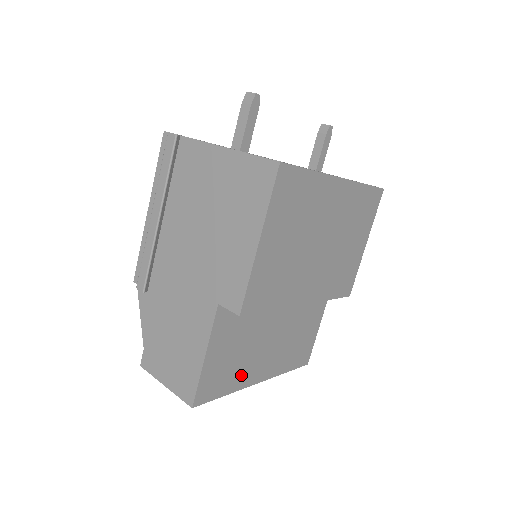
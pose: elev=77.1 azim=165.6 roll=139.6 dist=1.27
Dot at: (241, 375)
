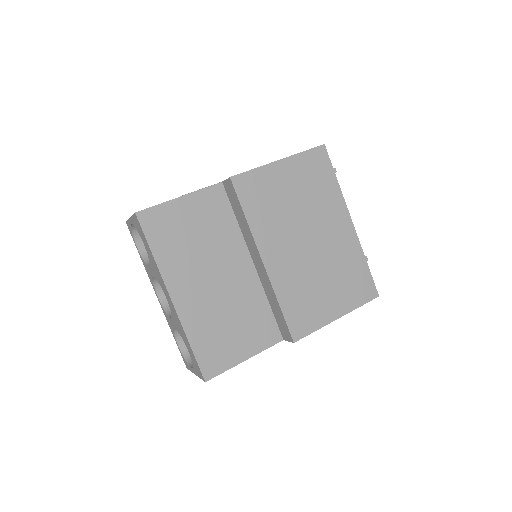
Dot at: (174, 261)
